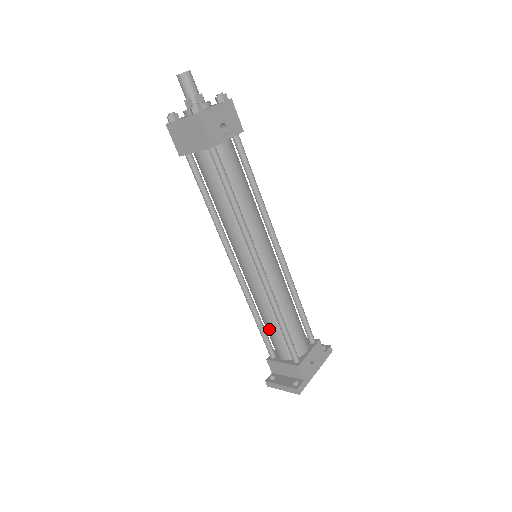
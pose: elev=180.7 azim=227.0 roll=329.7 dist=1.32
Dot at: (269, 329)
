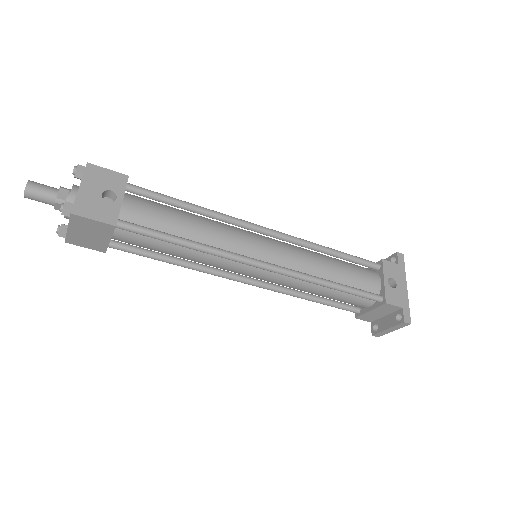
Dot at: (330, 298)
